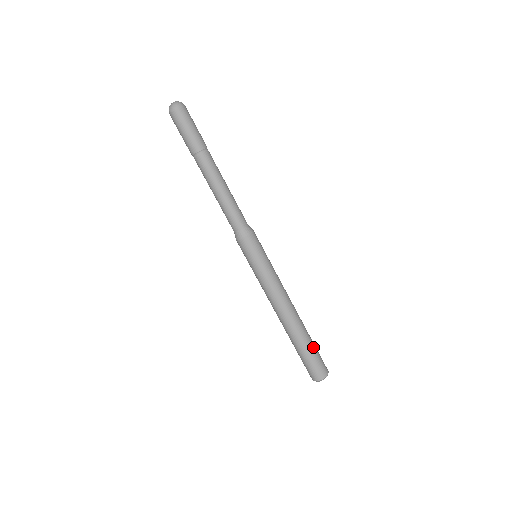
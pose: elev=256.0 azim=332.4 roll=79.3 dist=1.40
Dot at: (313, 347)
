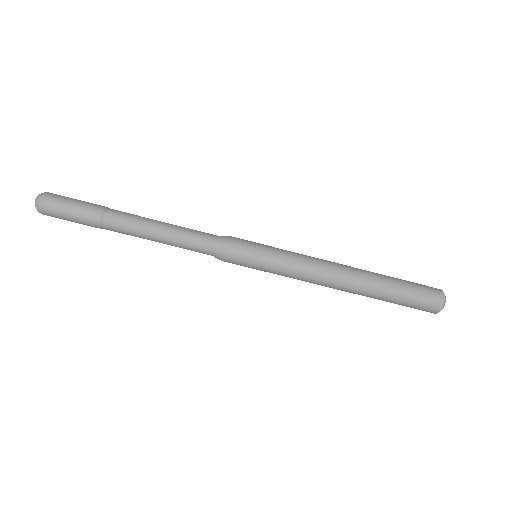
Dot at: (401, 286)
